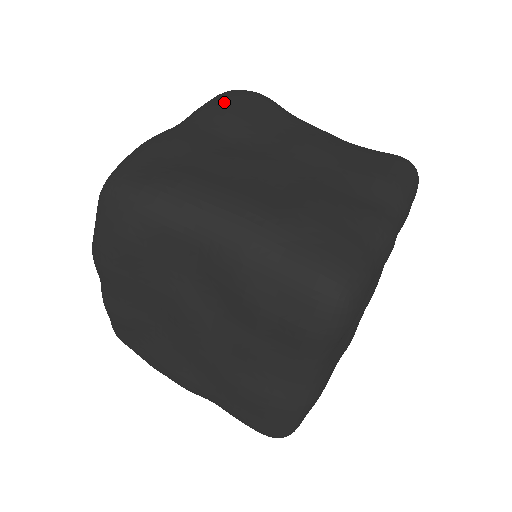
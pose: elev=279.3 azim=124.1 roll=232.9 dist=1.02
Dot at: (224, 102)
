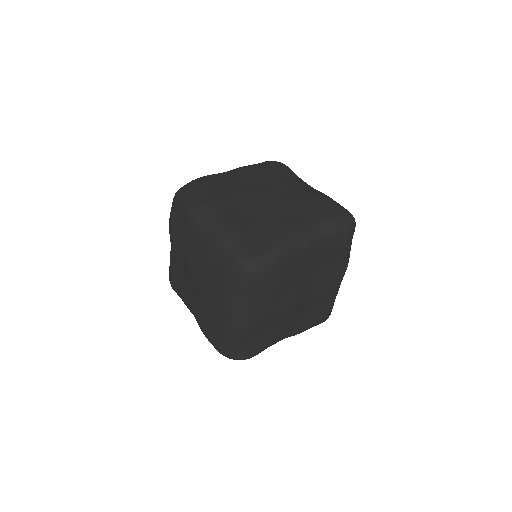
Dot at: occluded
